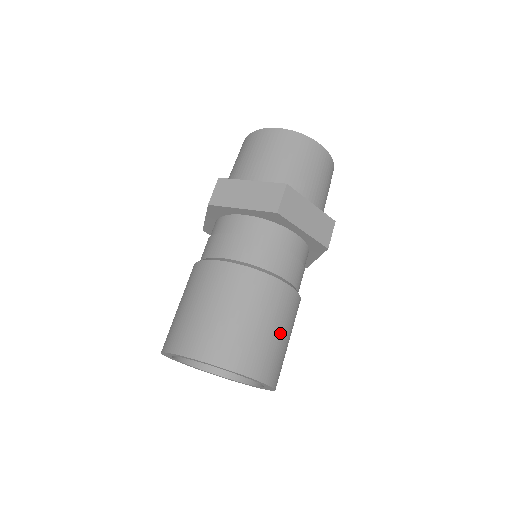
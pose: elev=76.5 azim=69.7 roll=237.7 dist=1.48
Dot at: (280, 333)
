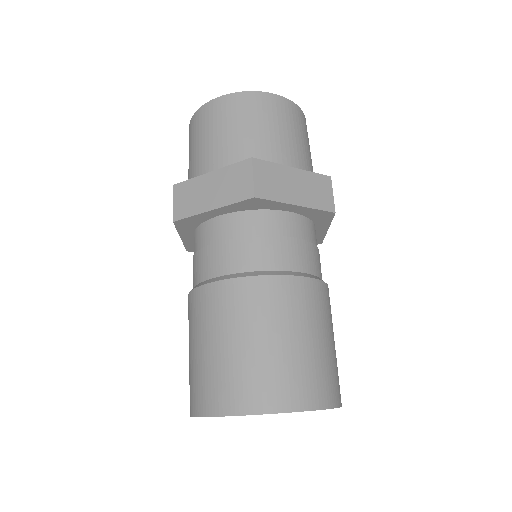
Dot at: (318, 339)
